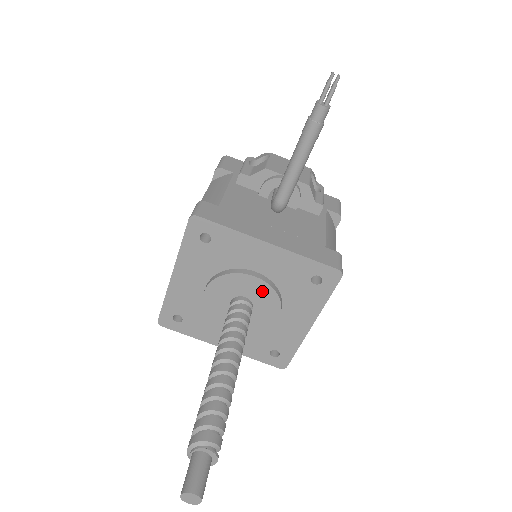
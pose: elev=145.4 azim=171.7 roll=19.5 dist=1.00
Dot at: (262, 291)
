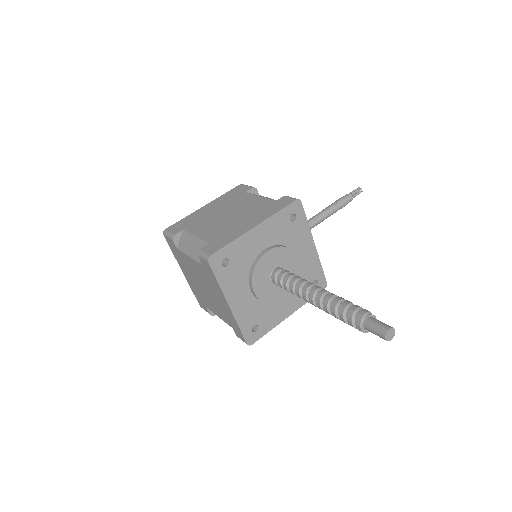
Dot at: (294, 272)
